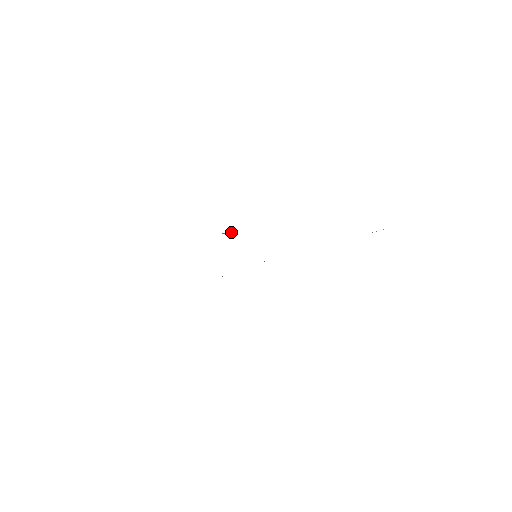
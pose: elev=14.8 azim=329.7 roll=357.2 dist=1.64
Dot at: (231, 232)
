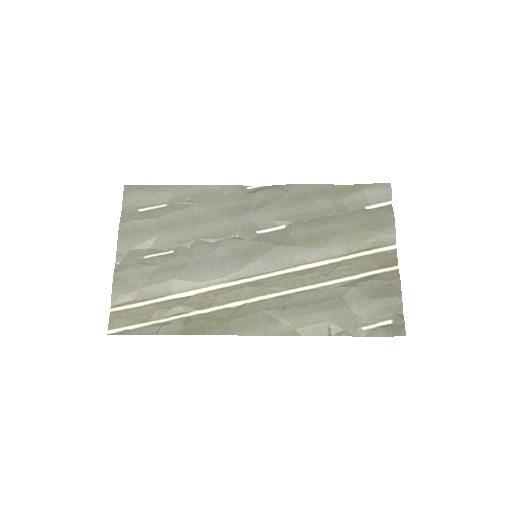
Dot at: (330, 325)
